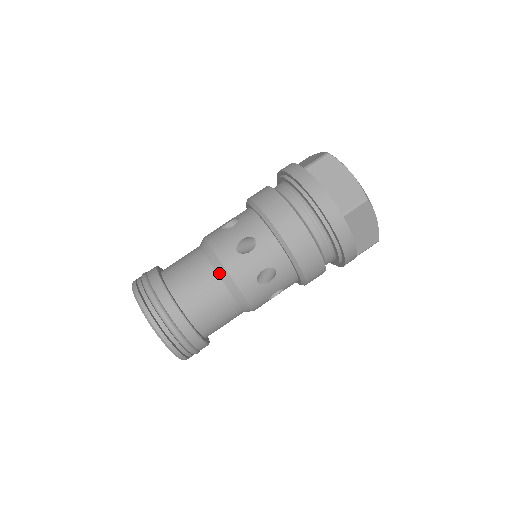
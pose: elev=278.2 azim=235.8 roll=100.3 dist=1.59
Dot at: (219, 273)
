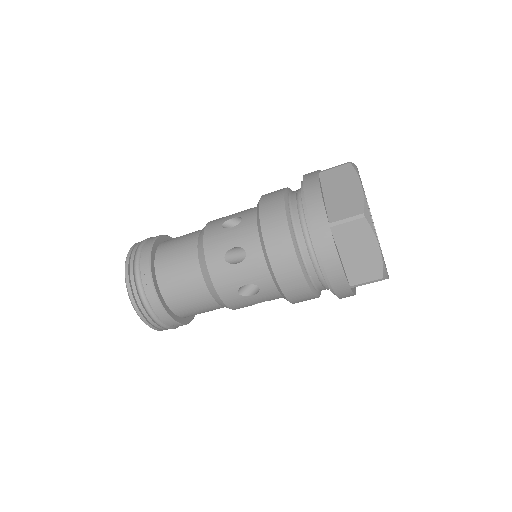
Dot at: occluded
